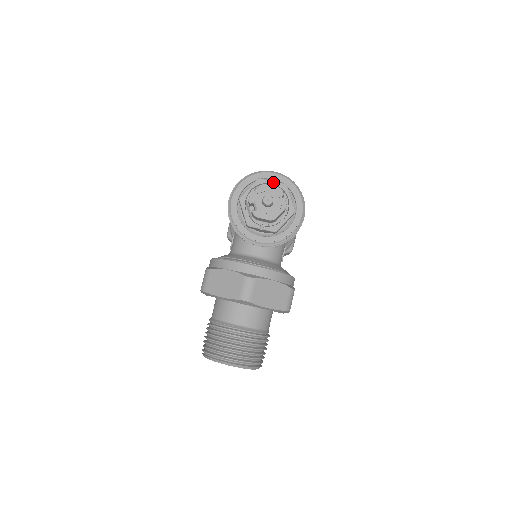
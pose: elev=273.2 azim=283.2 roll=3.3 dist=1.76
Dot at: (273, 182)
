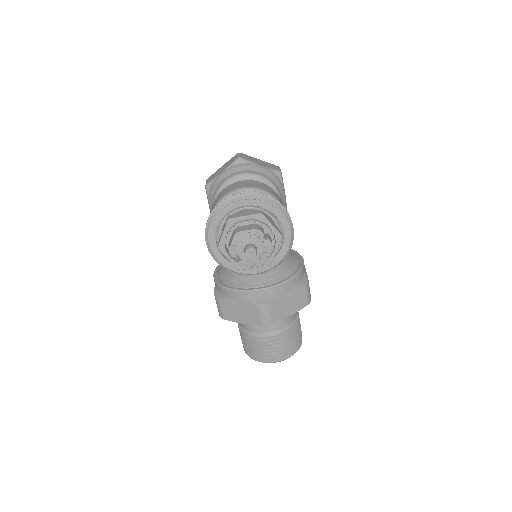
Dot at: (246, 217)
